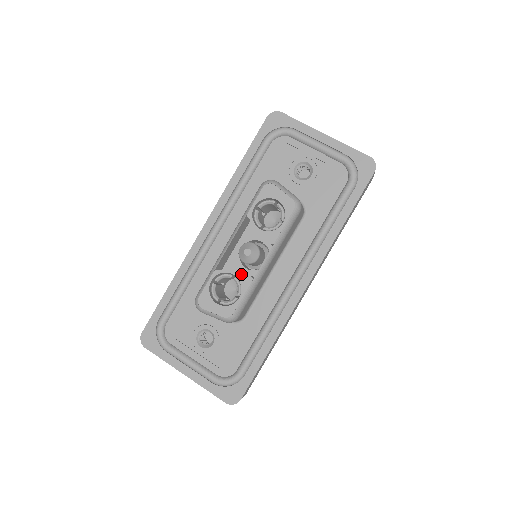
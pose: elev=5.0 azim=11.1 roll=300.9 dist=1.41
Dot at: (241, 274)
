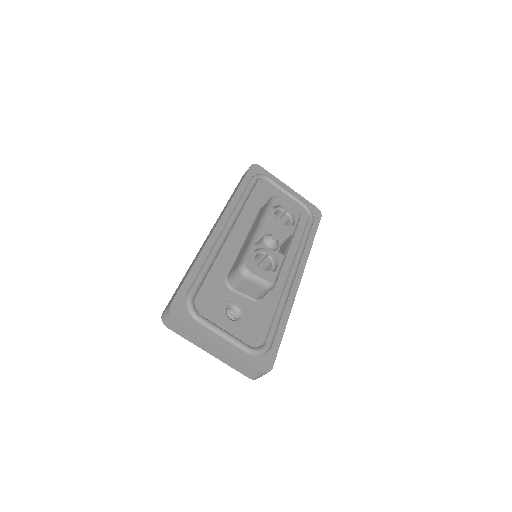
Dot at: (275, 251)
